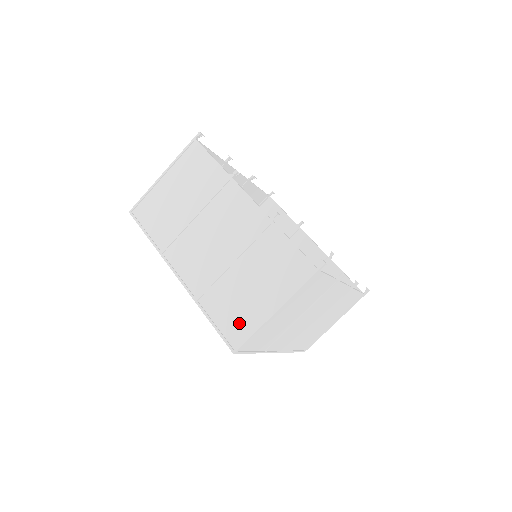
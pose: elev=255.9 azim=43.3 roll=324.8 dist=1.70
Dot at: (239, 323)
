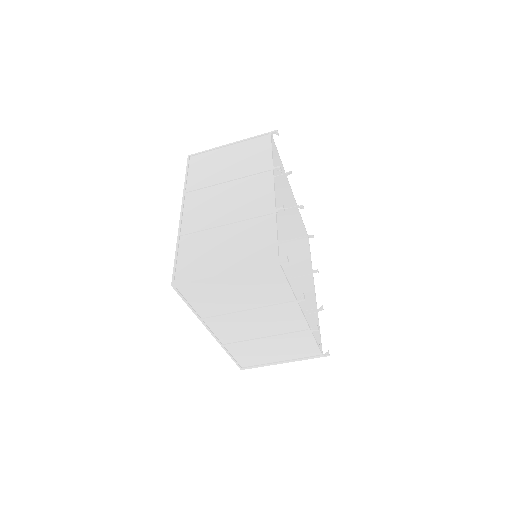
Dot at: (194, 267)
